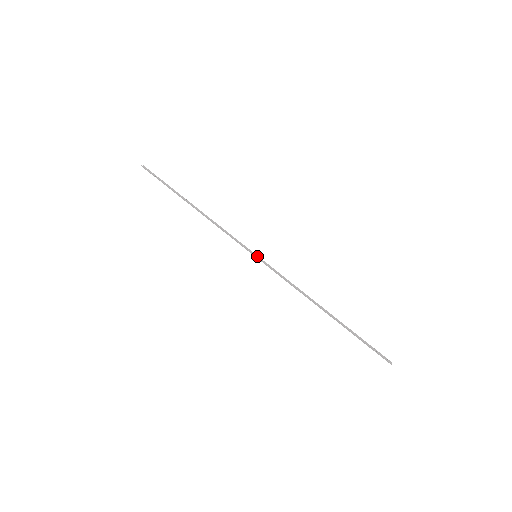
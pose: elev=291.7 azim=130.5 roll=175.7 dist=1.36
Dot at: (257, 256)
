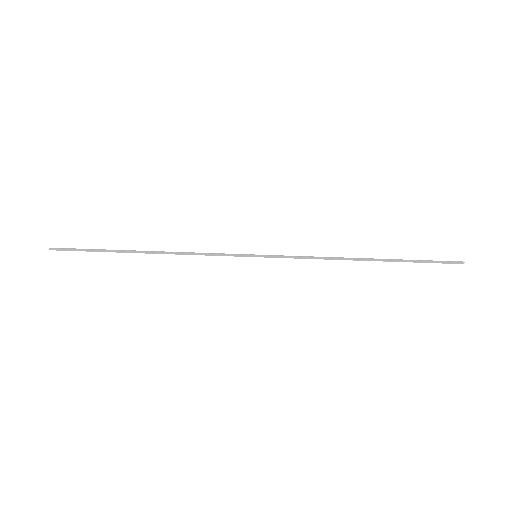
Dot at: (257, 256)
